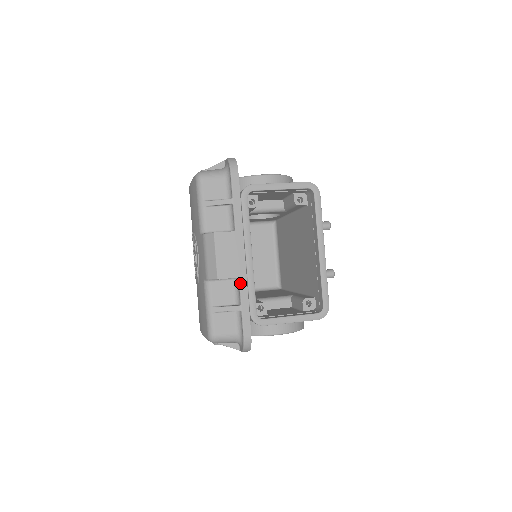
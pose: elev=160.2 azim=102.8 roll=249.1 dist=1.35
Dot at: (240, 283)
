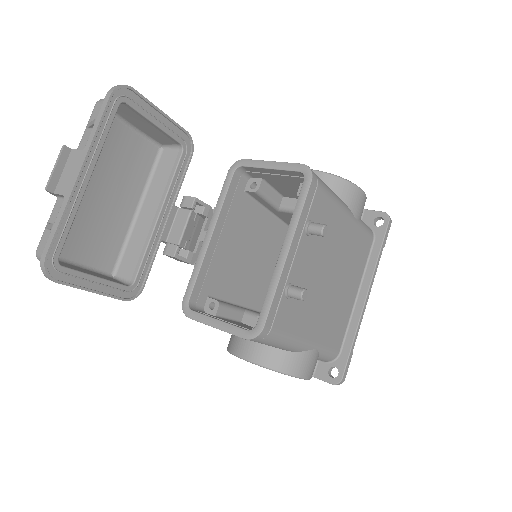
Dot at: (63, 201)
